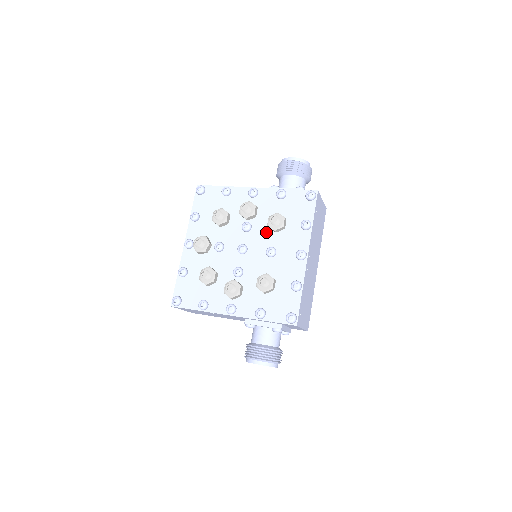
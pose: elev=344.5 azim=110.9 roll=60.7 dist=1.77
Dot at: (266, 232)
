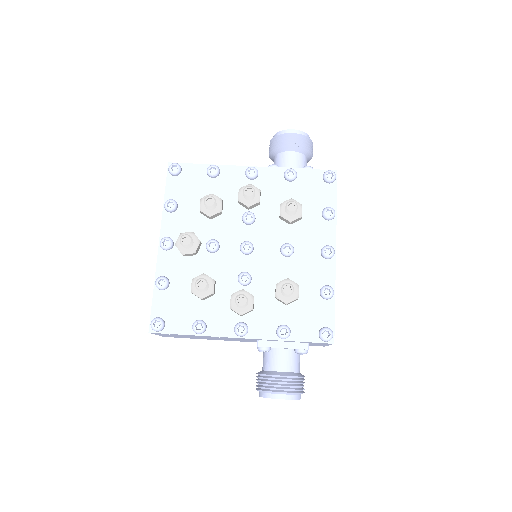
Dot at: (276, 224)
